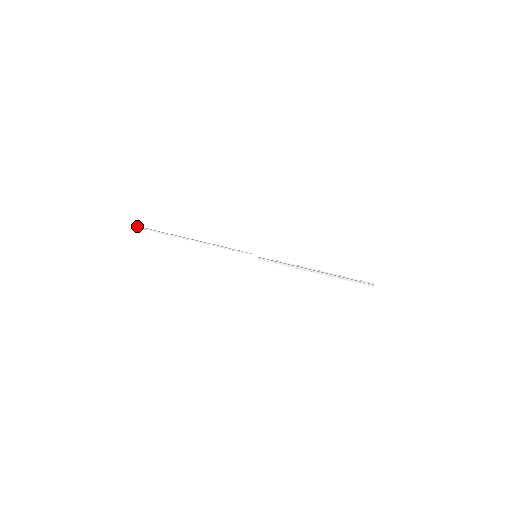
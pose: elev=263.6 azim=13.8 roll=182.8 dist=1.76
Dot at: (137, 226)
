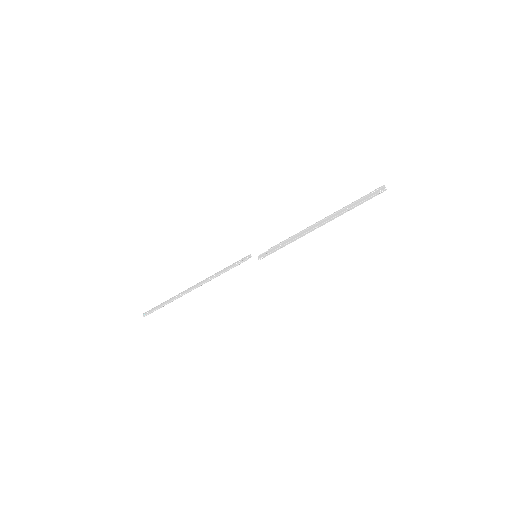
Dot at: (148, 313)
